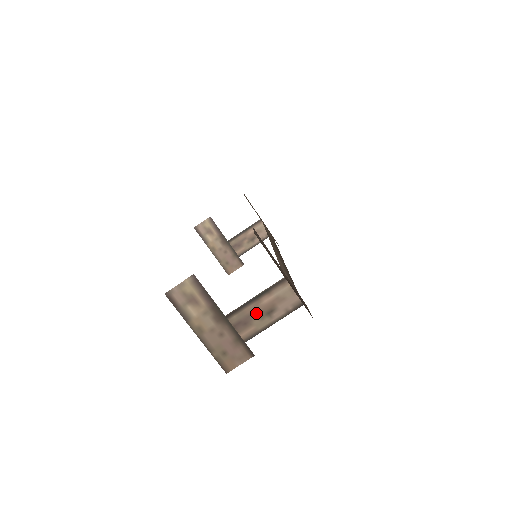
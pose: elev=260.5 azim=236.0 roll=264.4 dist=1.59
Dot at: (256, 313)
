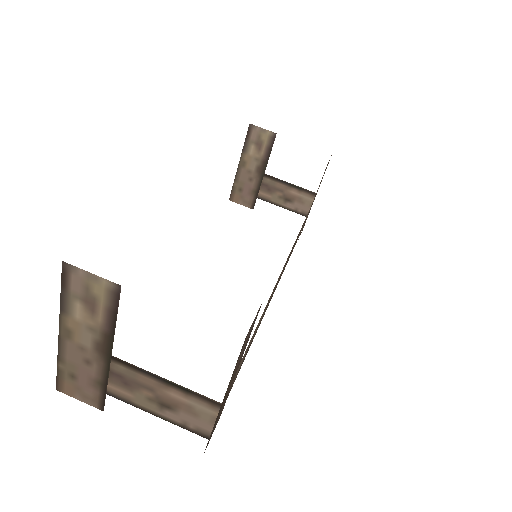
Dot at: (149, 390)
